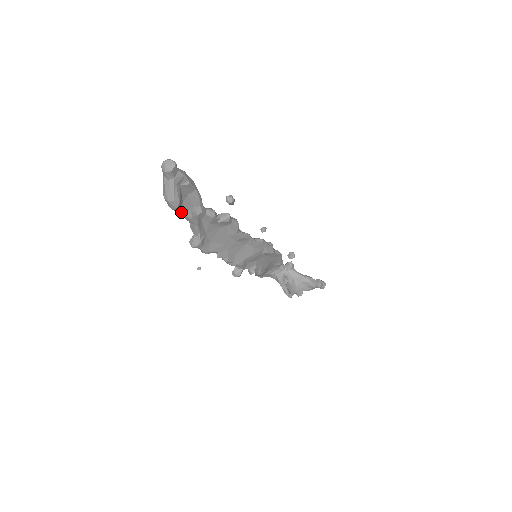
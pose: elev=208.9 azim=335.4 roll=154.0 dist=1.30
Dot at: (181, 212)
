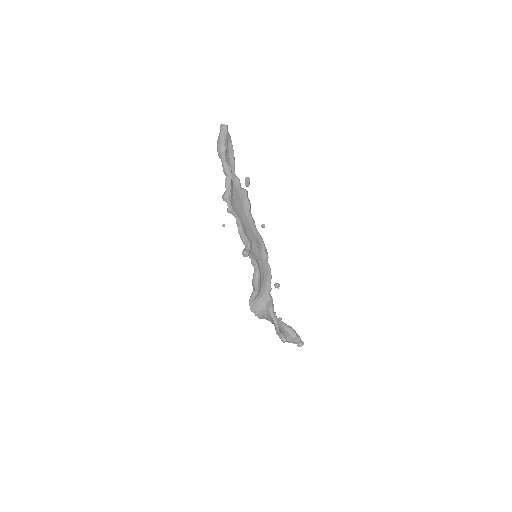
Dot at: (225, 160)
